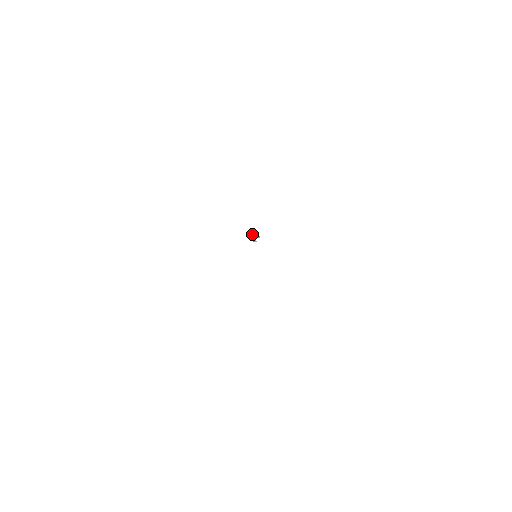
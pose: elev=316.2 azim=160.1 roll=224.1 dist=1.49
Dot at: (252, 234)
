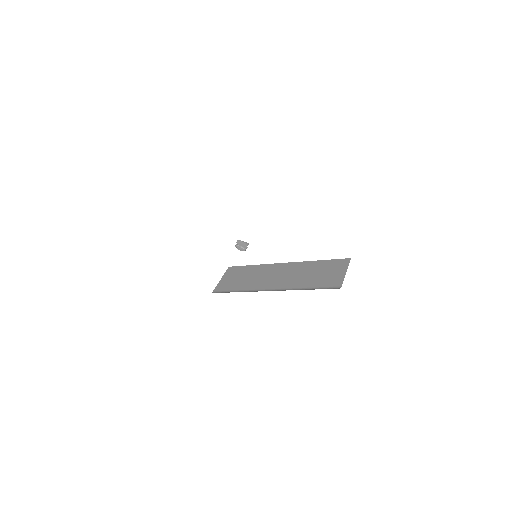
Dot at: (239, 244)
